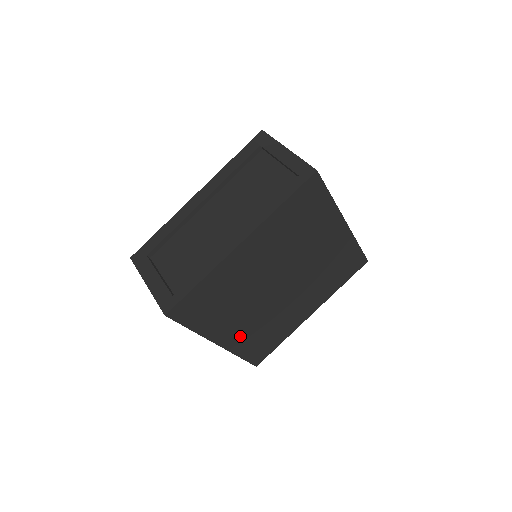
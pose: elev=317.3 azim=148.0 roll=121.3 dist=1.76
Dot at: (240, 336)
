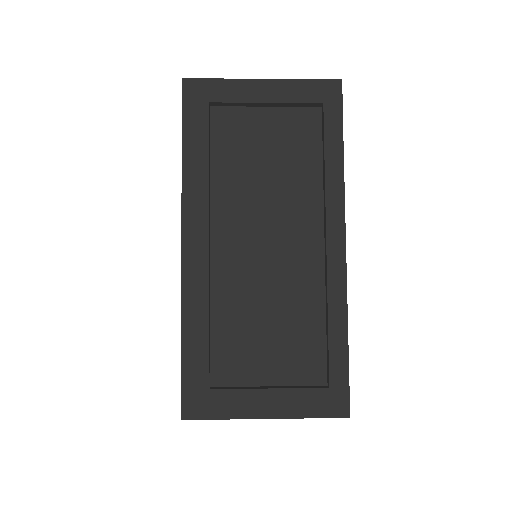
Dot at: occluded
